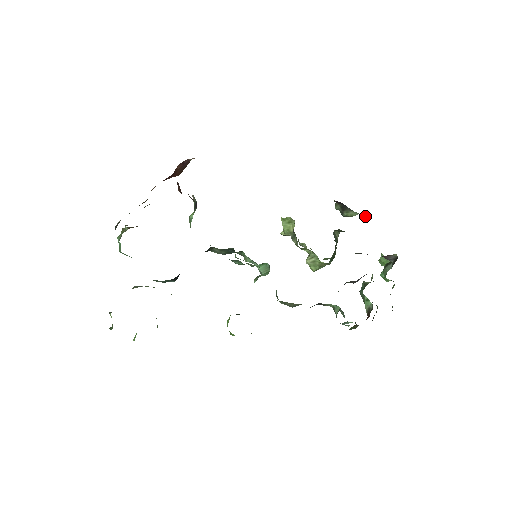
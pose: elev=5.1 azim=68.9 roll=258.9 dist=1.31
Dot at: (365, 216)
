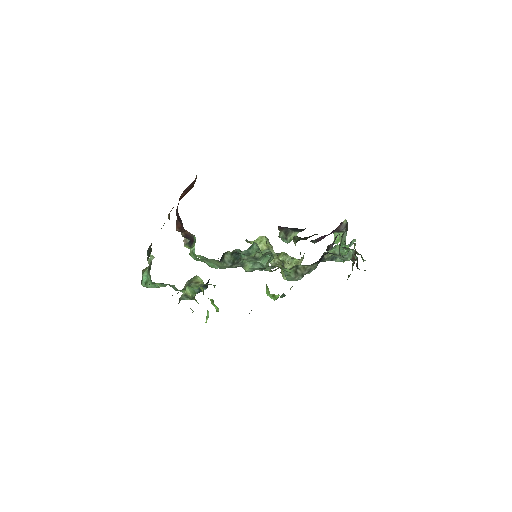
Dot at: (305, 228)
